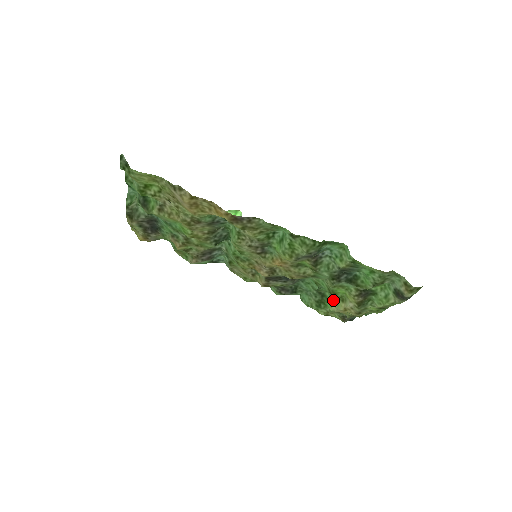
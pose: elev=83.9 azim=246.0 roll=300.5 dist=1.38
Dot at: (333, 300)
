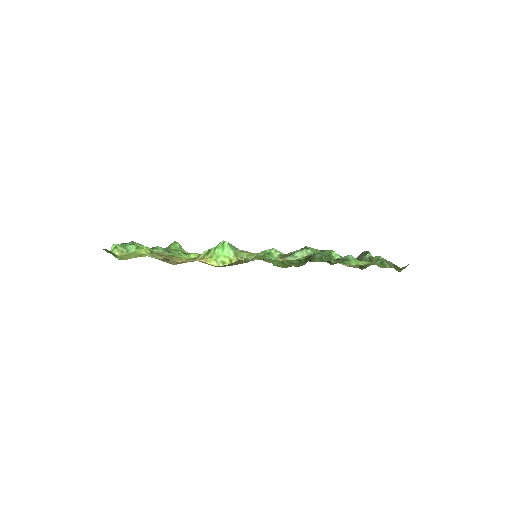
Dot at: occluded
